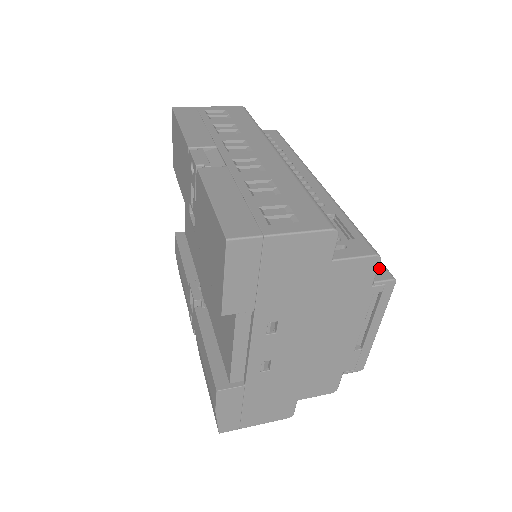
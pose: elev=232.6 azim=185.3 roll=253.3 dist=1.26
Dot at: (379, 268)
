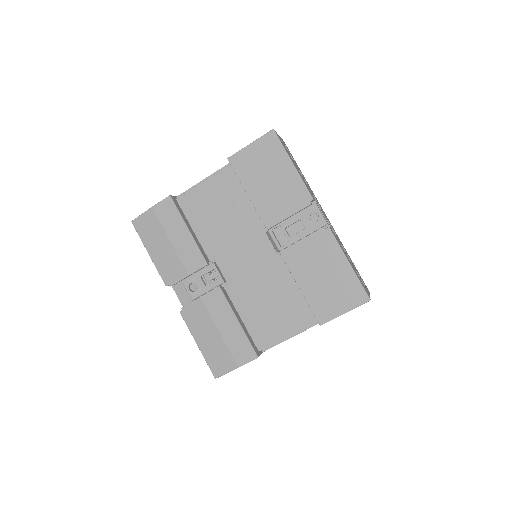
Dot at: occluded
